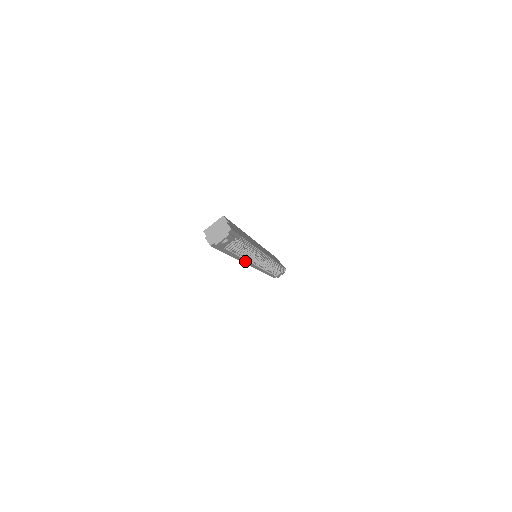
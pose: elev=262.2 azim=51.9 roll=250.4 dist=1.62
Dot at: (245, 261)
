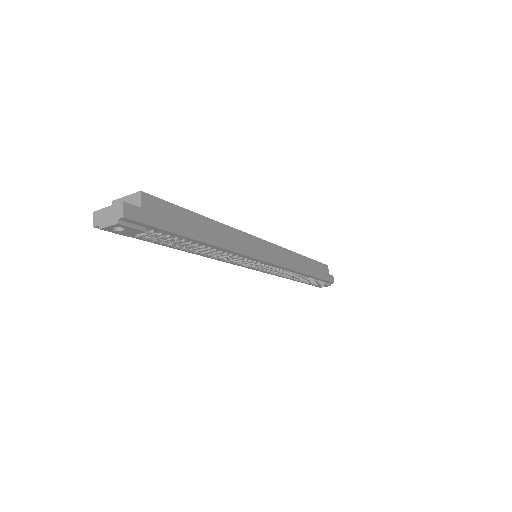
Dot at: occluded
